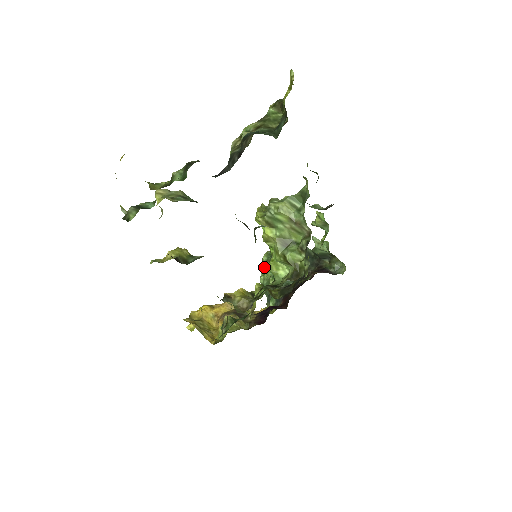
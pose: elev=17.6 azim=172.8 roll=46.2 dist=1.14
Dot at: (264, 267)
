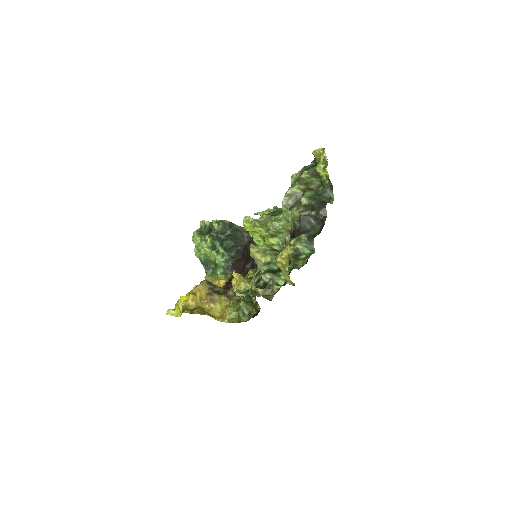
Dot at: (197, 245)
